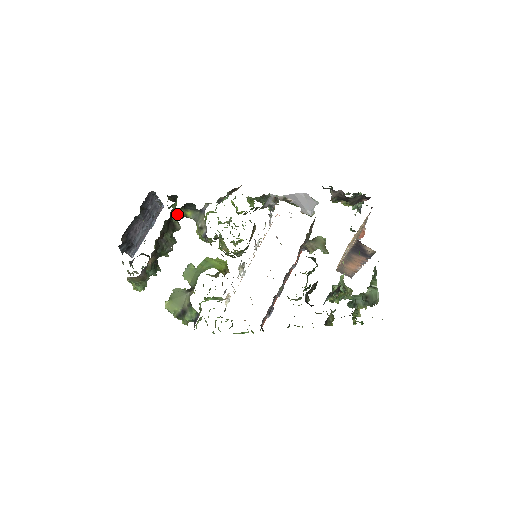
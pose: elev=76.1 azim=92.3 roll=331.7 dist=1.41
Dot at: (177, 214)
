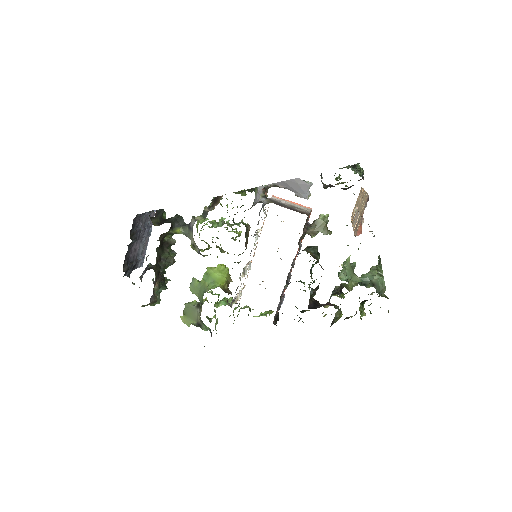
Dot at: (167, 234)
